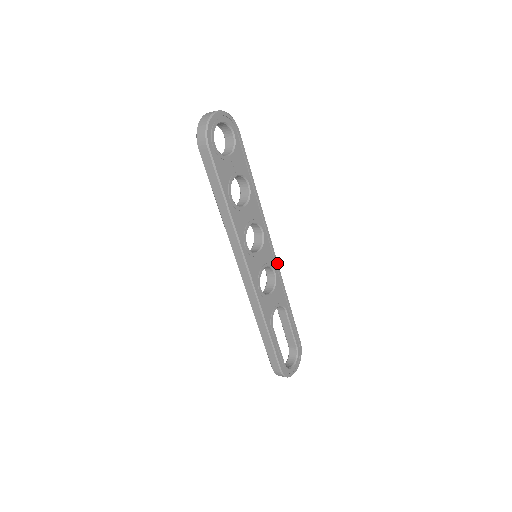
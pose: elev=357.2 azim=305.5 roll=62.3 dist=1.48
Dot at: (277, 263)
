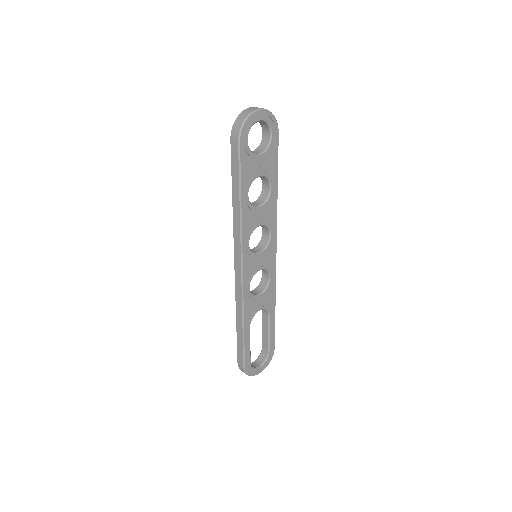
Dot at: (275, 269)
